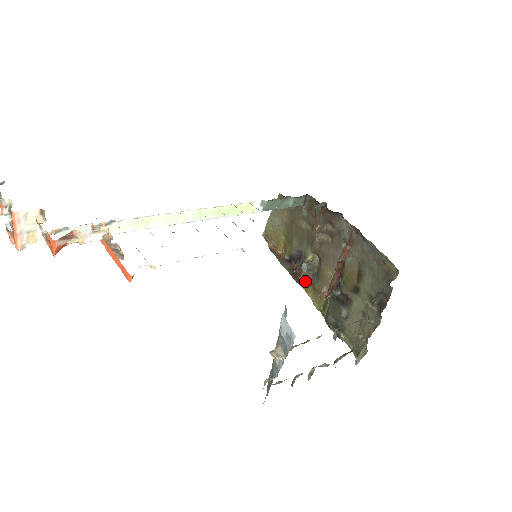
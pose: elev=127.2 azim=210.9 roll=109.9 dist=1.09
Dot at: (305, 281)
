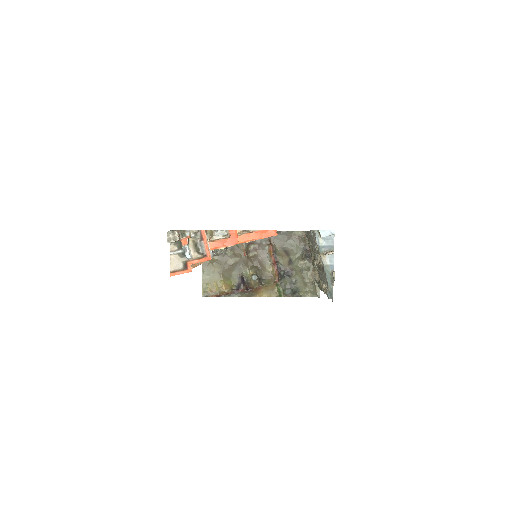
Dot at: (260, 285)
